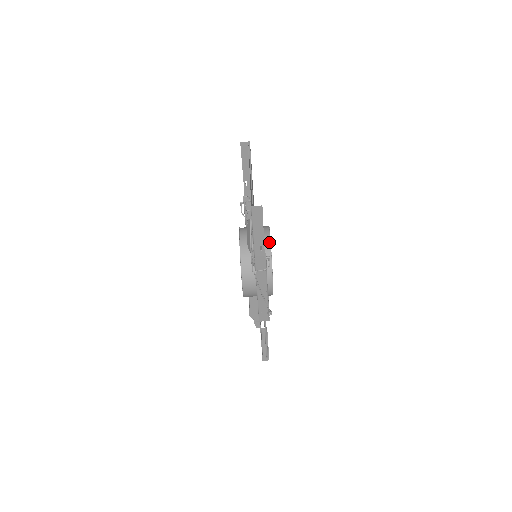
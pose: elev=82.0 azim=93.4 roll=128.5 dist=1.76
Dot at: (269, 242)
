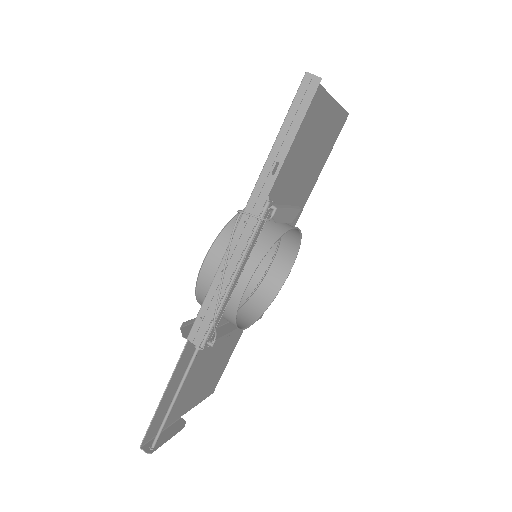
Dot at: (288, 229)
